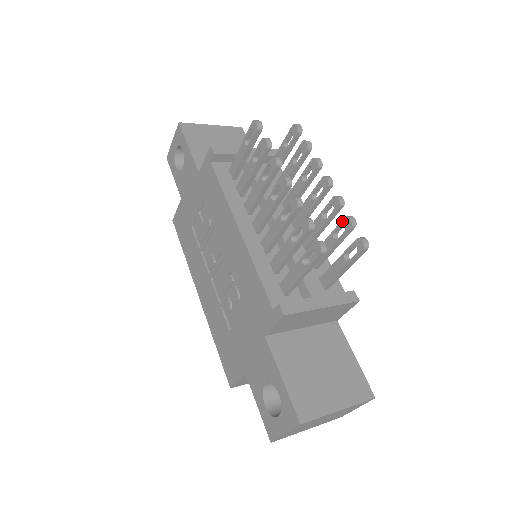
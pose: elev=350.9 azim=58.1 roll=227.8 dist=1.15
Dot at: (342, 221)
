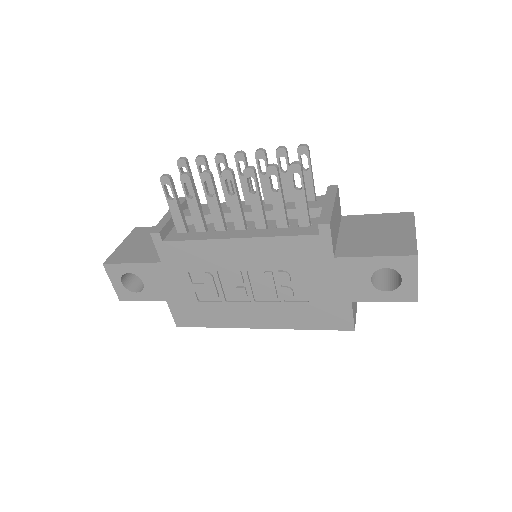
Dot at: (277, 157)
